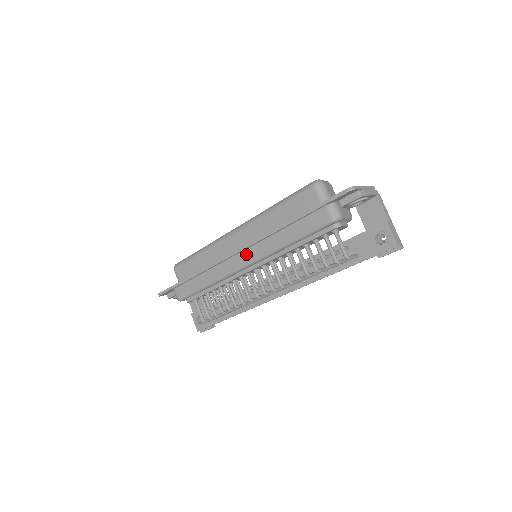
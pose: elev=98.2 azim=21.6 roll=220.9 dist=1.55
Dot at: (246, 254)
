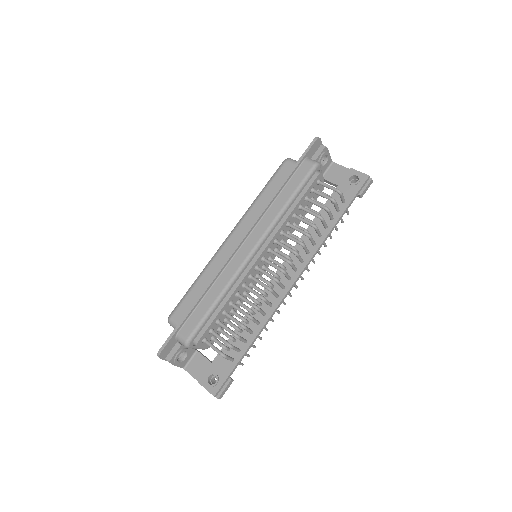
Dot at: (251, 238)
